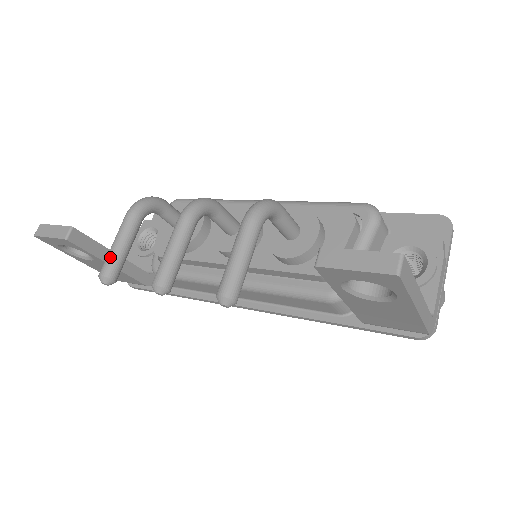
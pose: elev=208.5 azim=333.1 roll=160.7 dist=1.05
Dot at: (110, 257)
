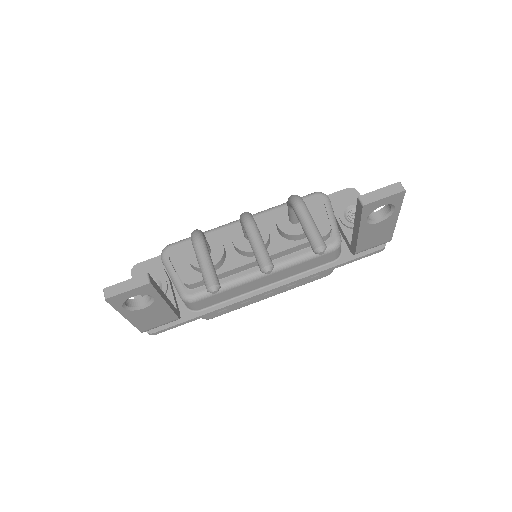
Dot at: (209, 272)
